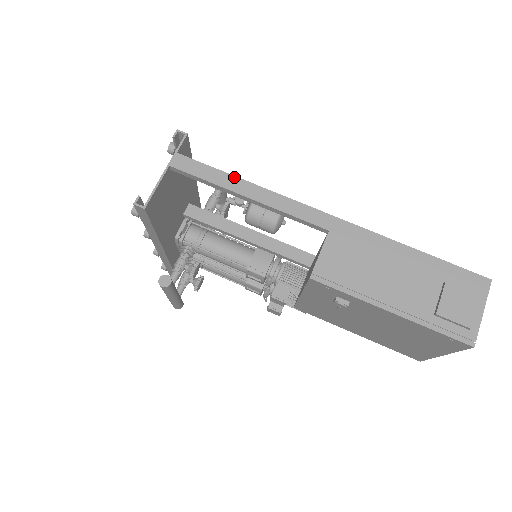
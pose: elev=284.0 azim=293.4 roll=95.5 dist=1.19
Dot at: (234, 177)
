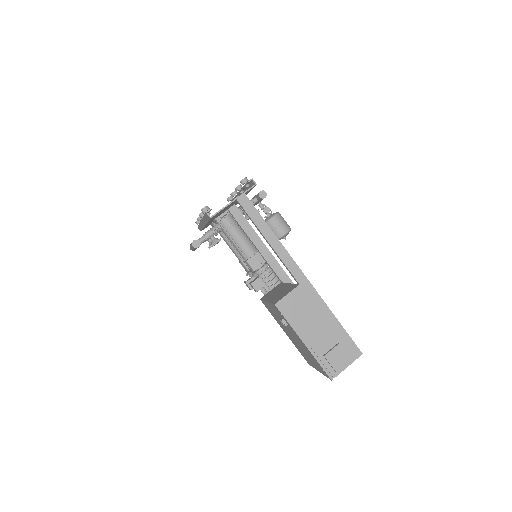
Dot at: (268, 226)
